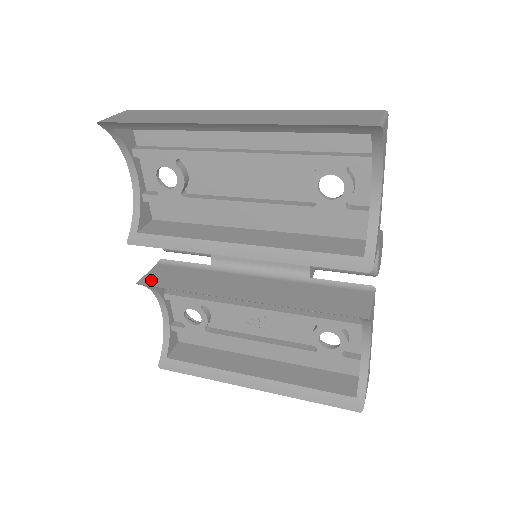
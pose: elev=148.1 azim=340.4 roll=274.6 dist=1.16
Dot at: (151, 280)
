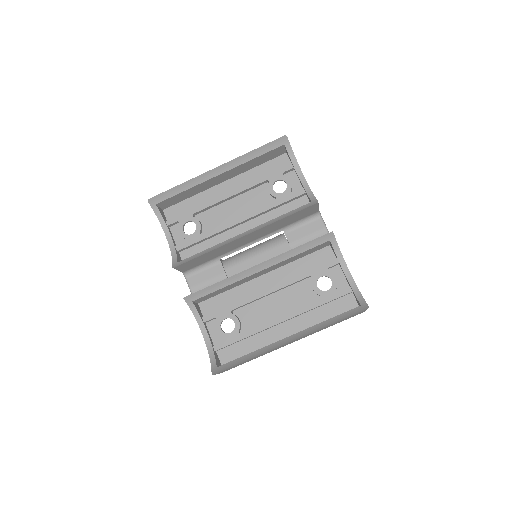
Dot at: occluded
